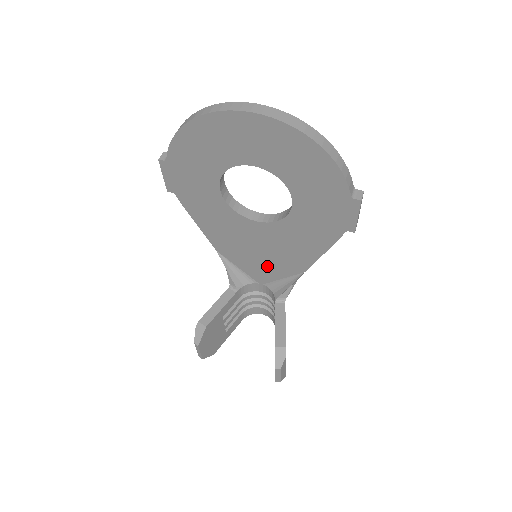
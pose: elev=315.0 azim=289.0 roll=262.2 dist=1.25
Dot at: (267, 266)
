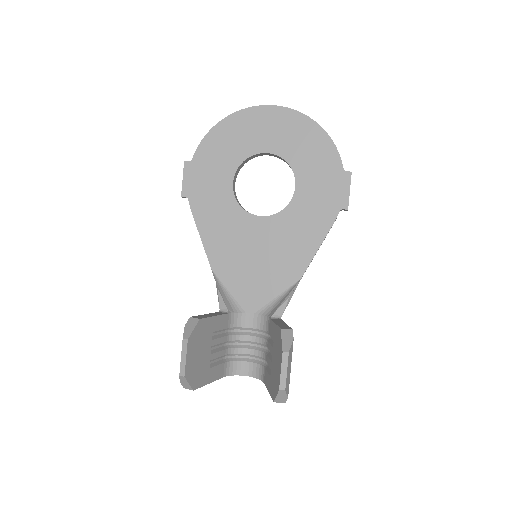
Dot at: (263, 280)
